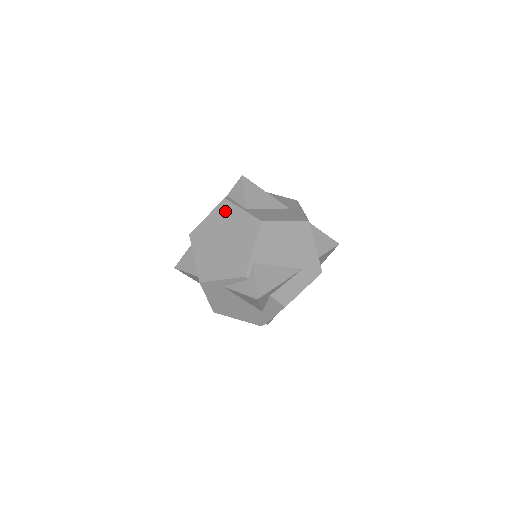
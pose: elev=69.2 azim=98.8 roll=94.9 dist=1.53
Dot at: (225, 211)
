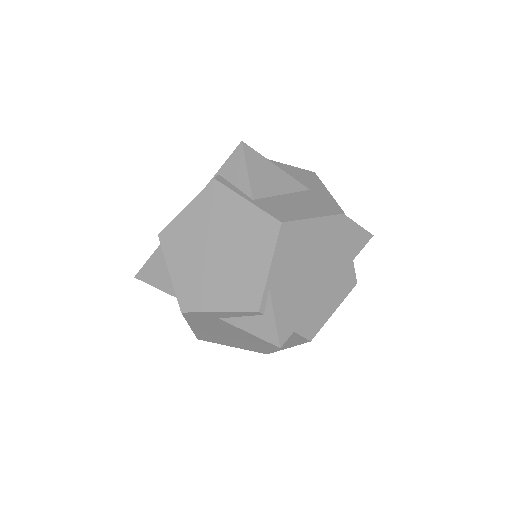
Dot at: (217, 201)
